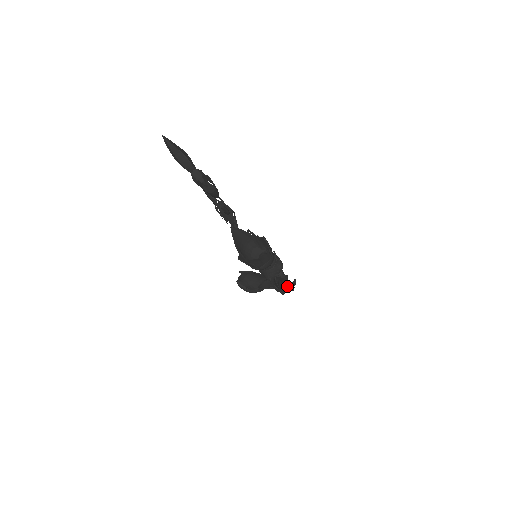
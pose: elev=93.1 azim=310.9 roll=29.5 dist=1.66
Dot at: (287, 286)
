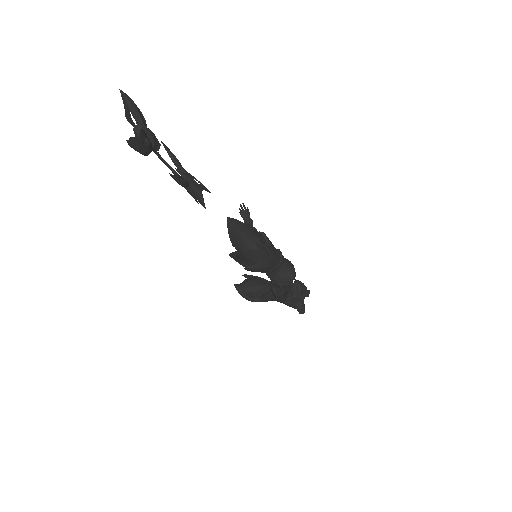
Dot at: occluded
